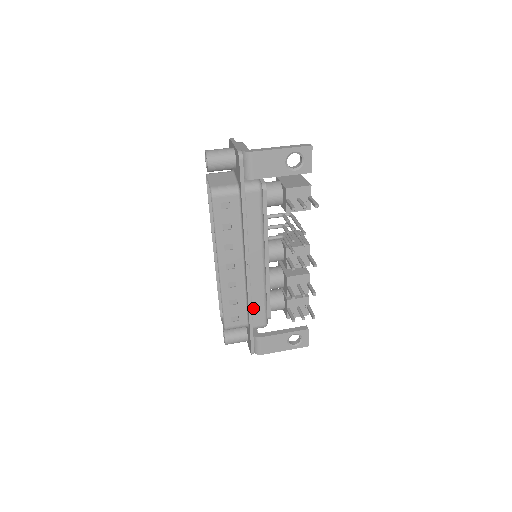
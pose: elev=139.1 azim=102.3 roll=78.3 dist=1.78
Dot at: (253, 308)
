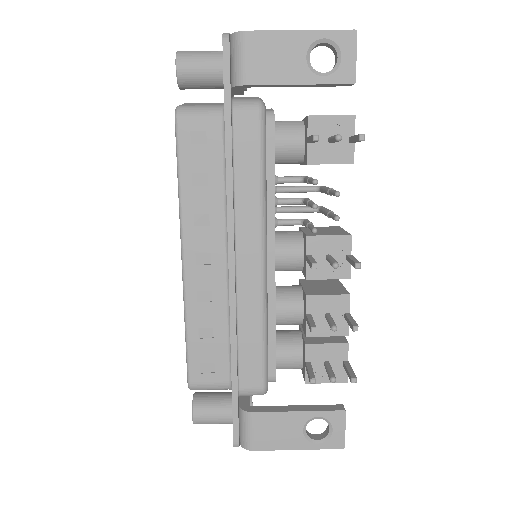
Dot at: (241, 349)
